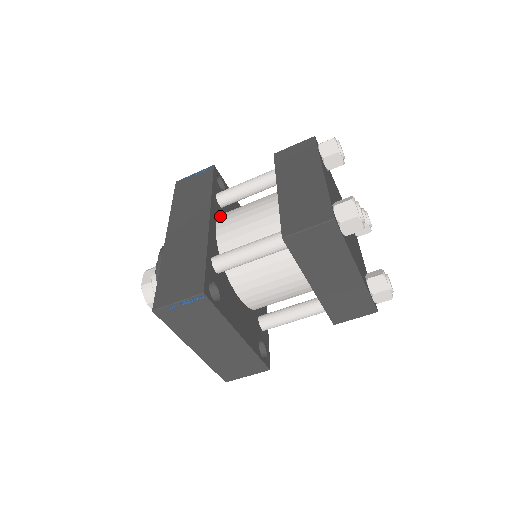
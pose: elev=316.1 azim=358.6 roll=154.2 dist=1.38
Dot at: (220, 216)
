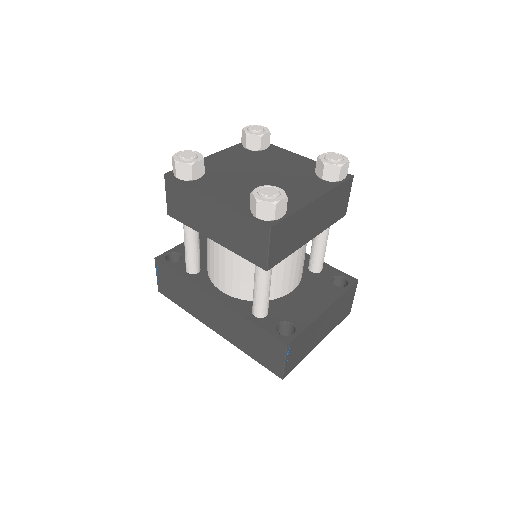
Dot at: (211, 280)
